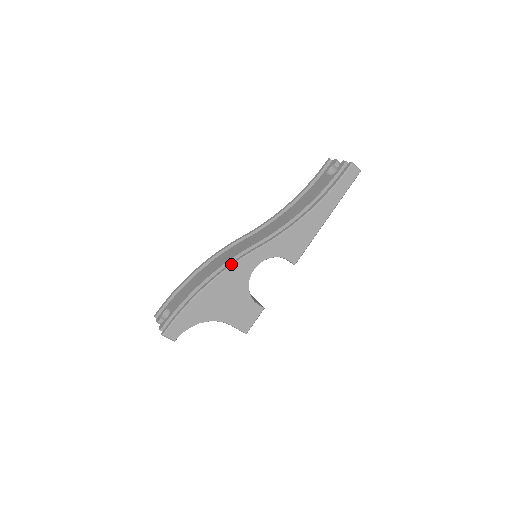
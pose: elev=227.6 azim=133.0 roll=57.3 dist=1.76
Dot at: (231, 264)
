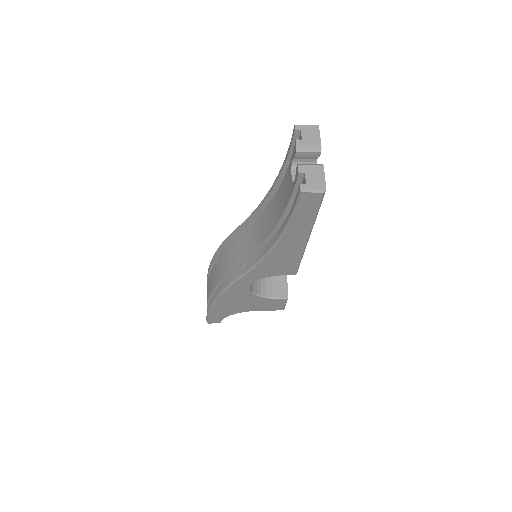
Dot at: (222, 290)
